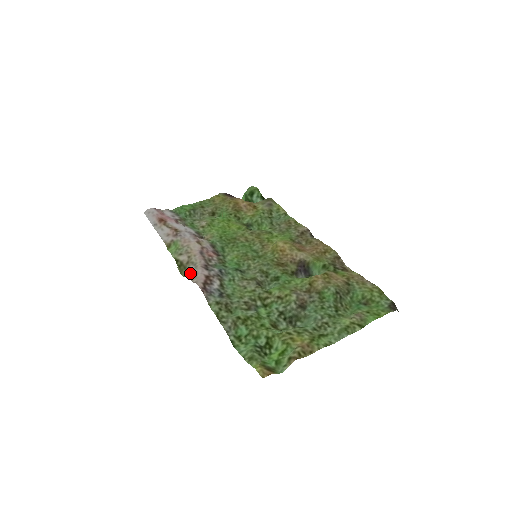
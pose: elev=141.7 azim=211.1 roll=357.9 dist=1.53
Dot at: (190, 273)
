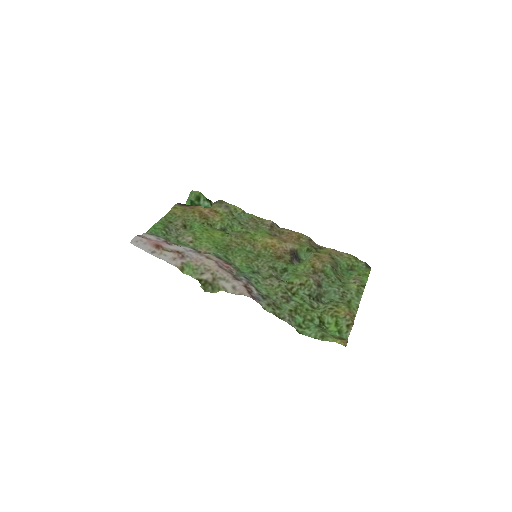
Dot at: (225, 288)
